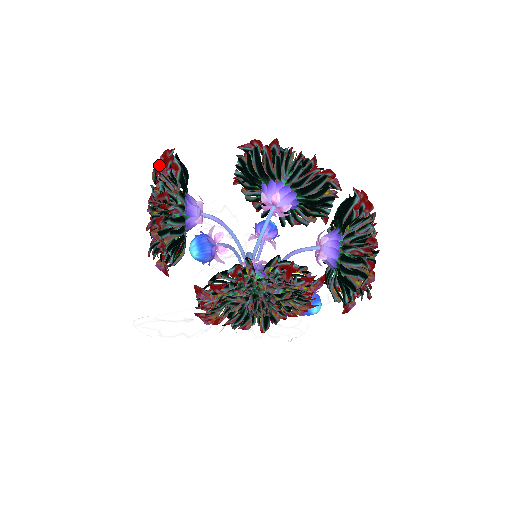
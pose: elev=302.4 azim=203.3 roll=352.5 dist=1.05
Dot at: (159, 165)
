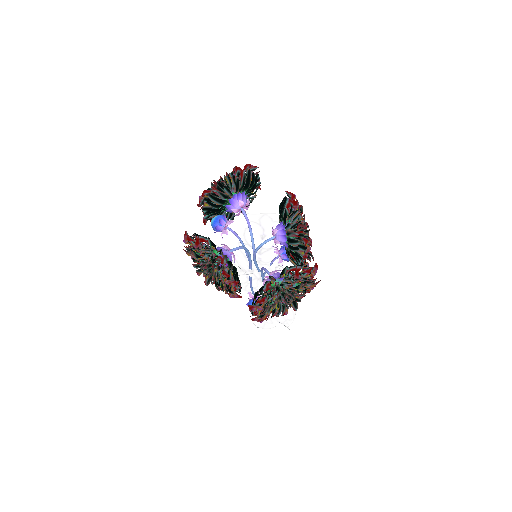
Dot at: (235, 168)
